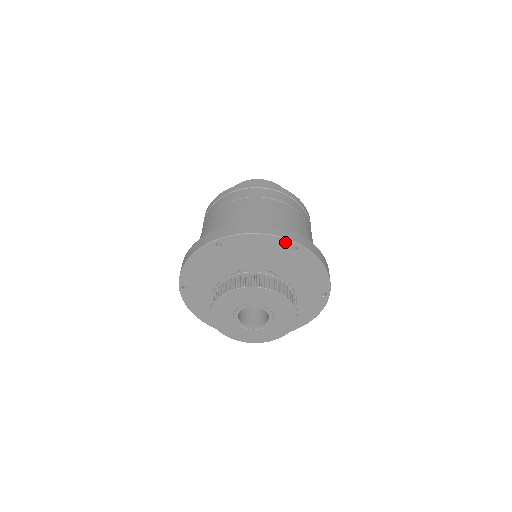
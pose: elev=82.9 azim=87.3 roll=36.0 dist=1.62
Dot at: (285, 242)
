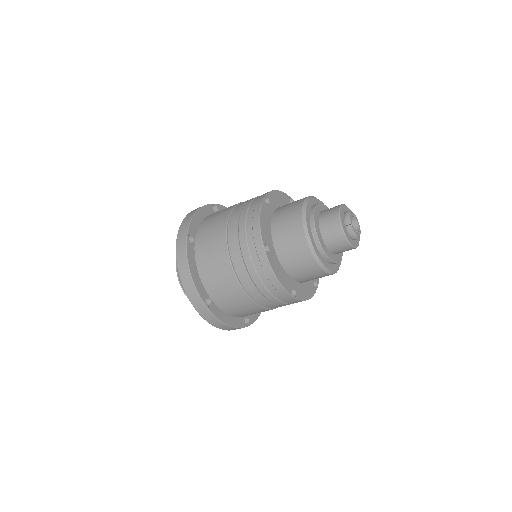
Dot at: occluded
